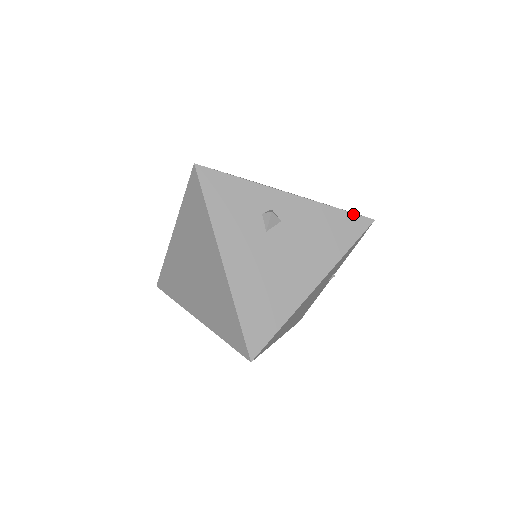
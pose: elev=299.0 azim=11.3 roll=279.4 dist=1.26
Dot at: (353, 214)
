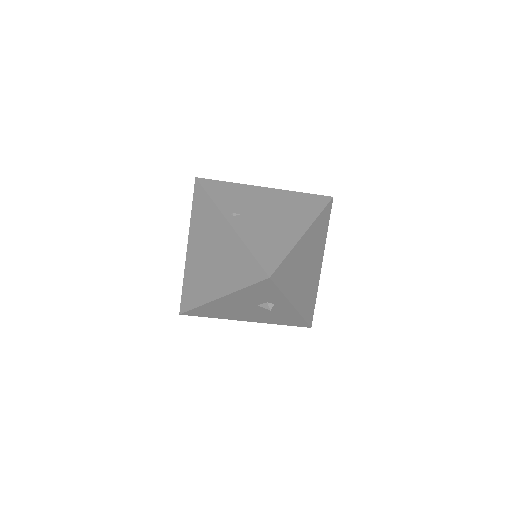
Dot at: (306, 323)
